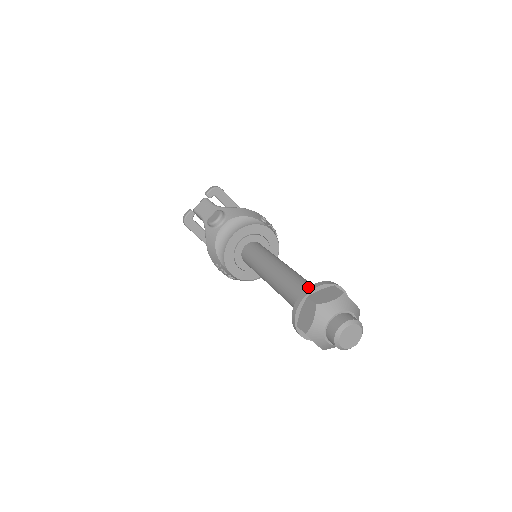
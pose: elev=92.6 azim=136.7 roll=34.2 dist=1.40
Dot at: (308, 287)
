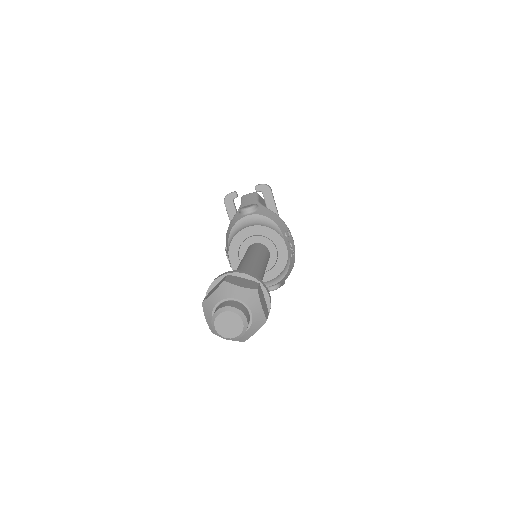
Dot at: (237, 270)
